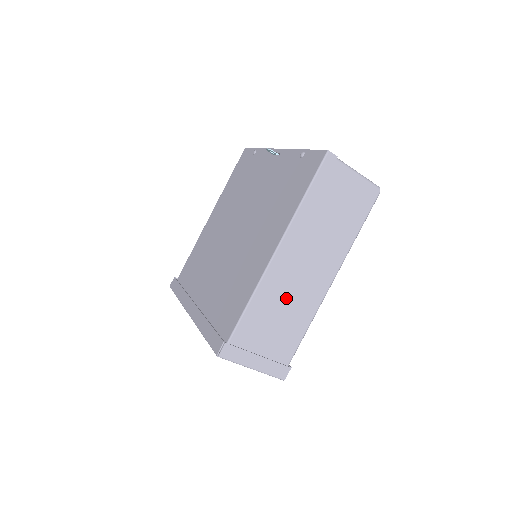
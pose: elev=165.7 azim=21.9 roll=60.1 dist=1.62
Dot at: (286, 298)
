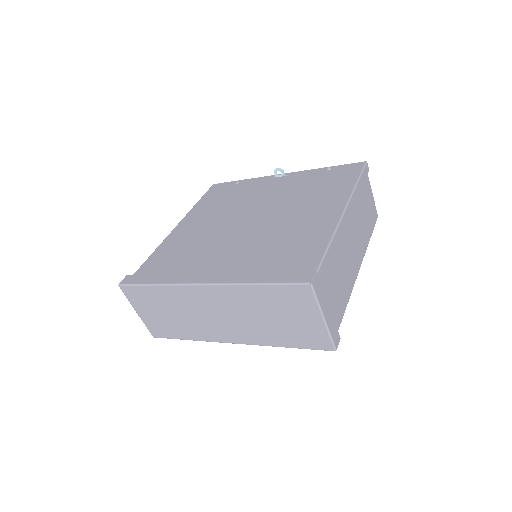
Dot at: (342, 262)
